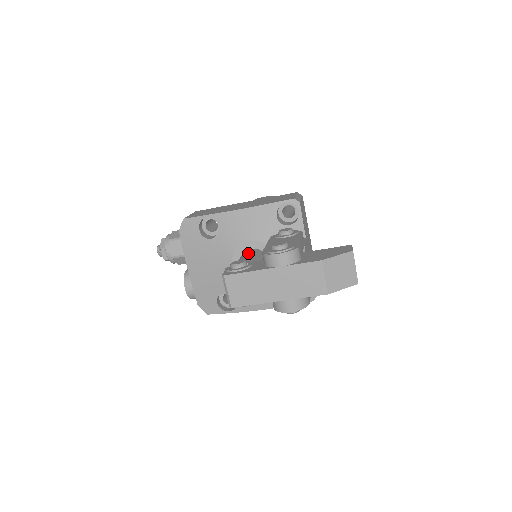
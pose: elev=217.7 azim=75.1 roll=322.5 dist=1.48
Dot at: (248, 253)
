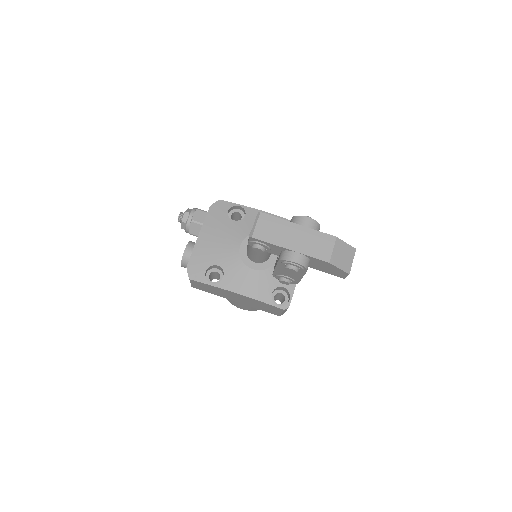
Dot at: occluded
